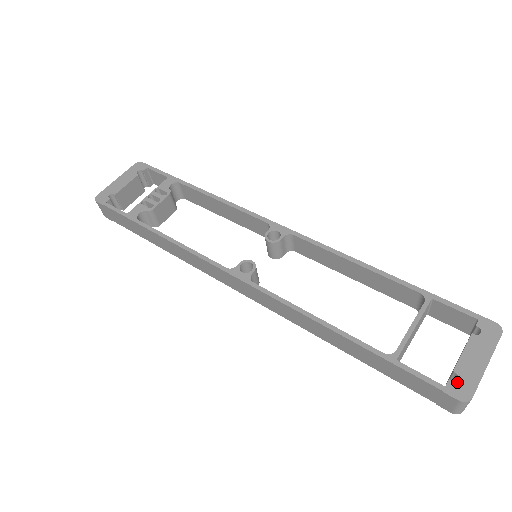
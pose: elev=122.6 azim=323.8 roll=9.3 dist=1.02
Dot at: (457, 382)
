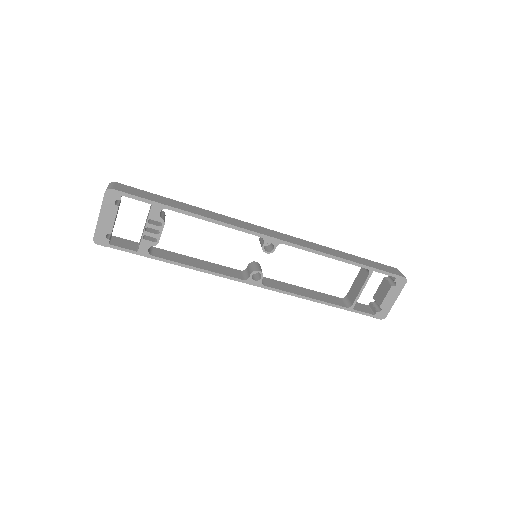
Dot at: (381, 312)
